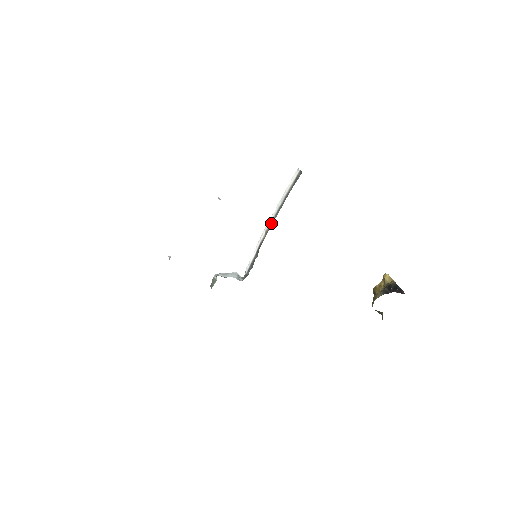
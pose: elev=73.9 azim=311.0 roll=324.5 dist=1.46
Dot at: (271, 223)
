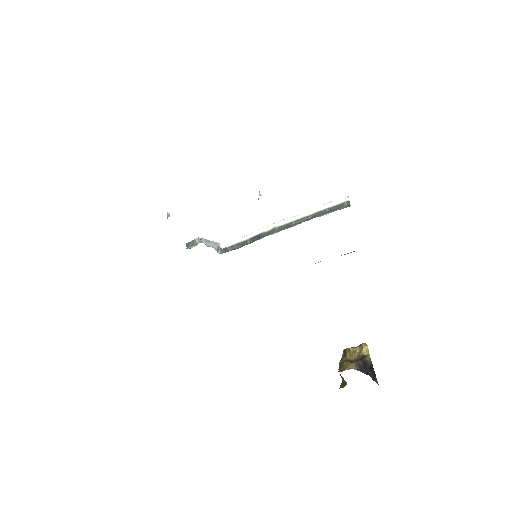
Dot at: (285, 225)
